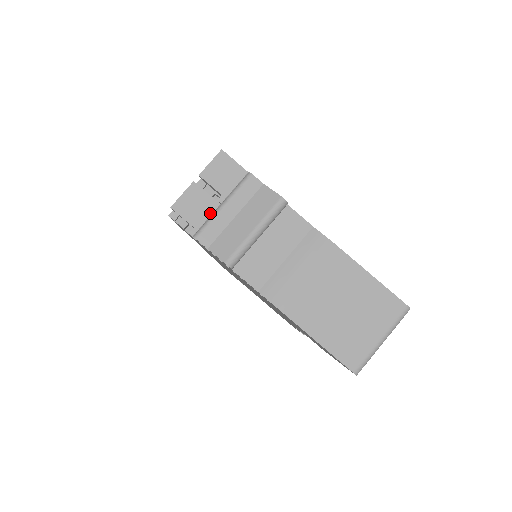
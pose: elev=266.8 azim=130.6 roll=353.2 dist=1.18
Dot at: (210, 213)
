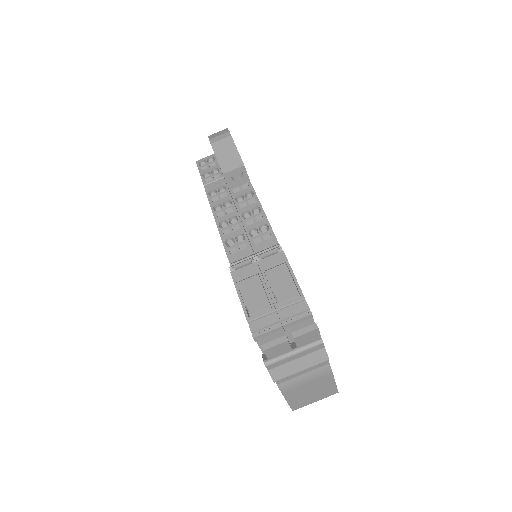
Dot at: (283, 354)
